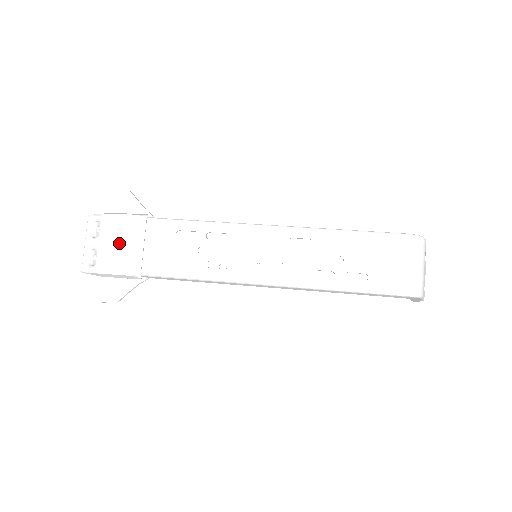
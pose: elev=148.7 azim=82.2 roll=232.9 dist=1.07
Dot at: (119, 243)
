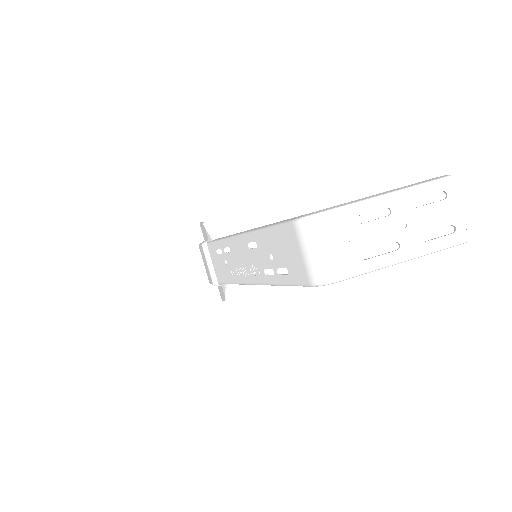
Dot at: (205, 264)
